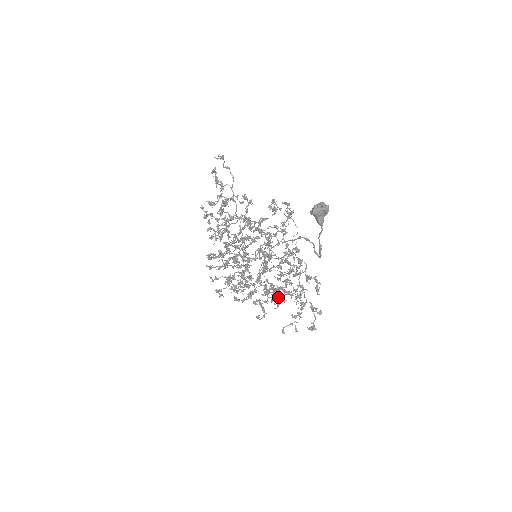
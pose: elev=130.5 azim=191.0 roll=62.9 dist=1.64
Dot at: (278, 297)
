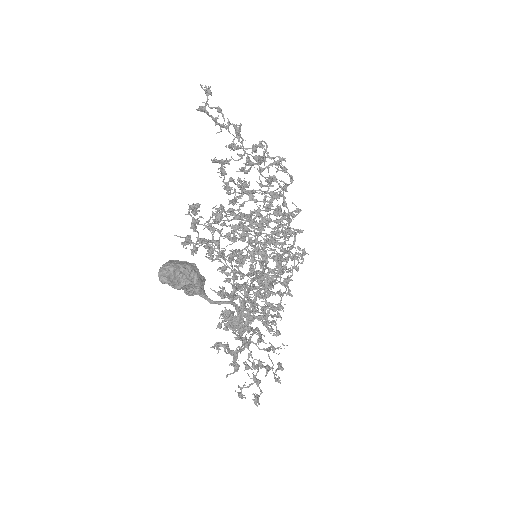
Dot at: occluded
